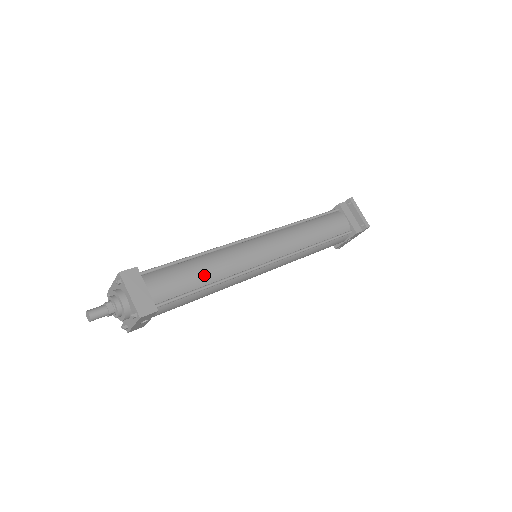
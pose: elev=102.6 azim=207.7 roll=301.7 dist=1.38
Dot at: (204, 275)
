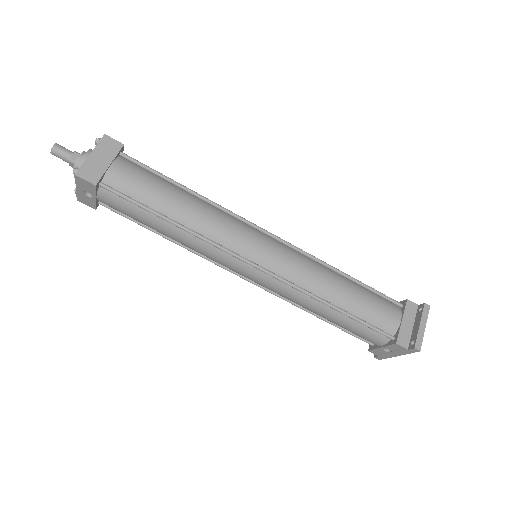
Dot at: (173, 206)
